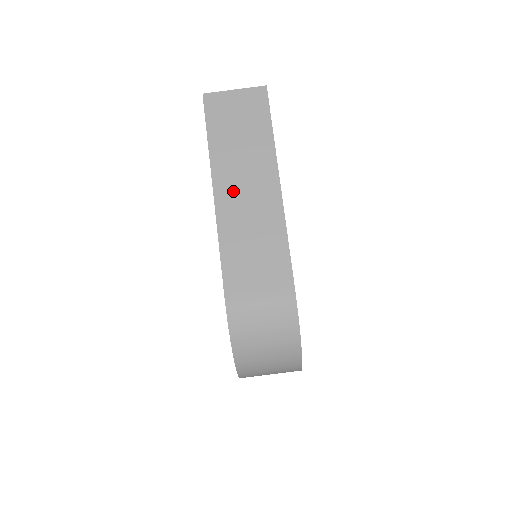
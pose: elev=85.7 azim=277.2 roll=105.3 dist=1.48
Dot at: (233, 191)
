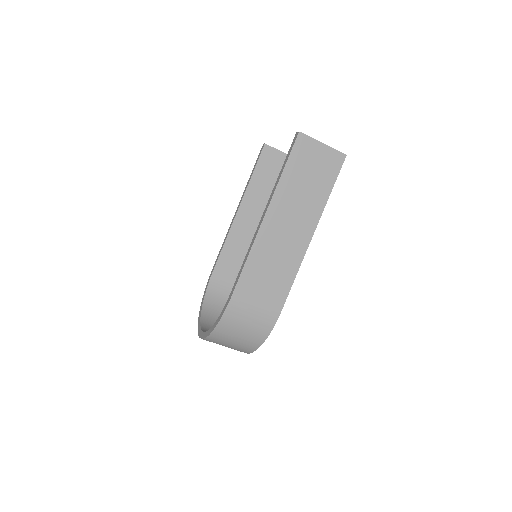
Dot at: (278, 224)
